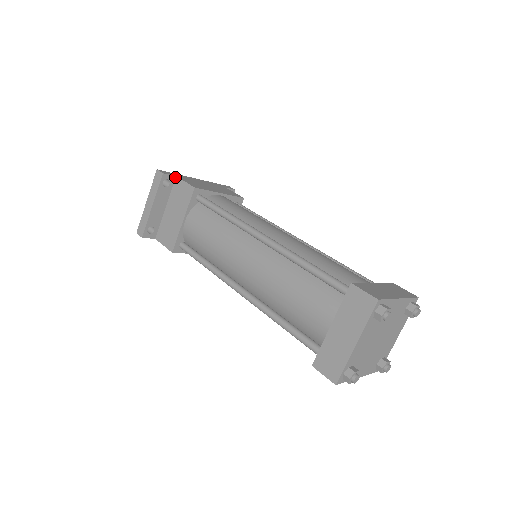
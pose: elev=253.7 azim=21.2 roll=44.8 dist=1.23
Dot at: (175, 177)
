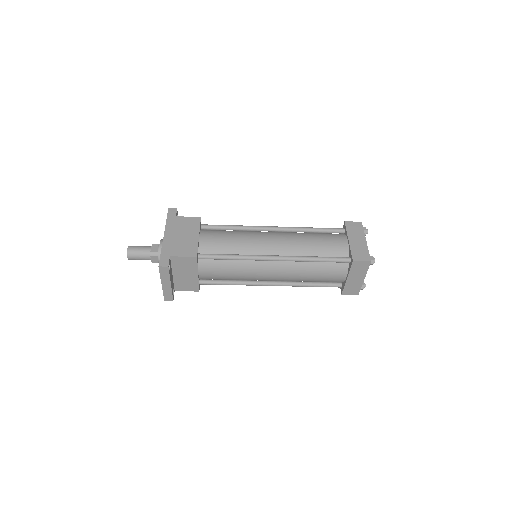
Dot at: (170, 257)
